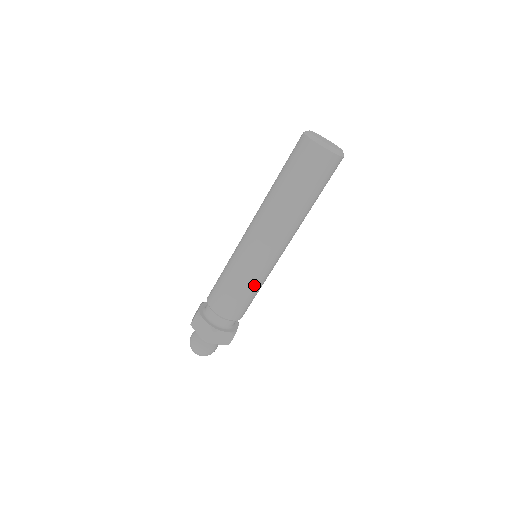
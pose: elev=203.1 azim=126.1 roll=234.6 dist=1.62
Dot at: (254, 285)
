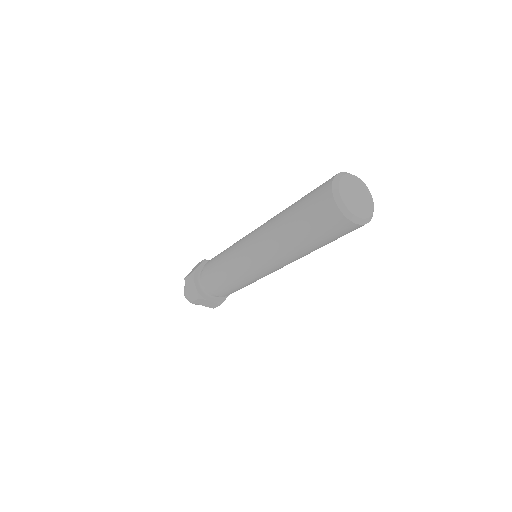
Dot at: (243, 283)
